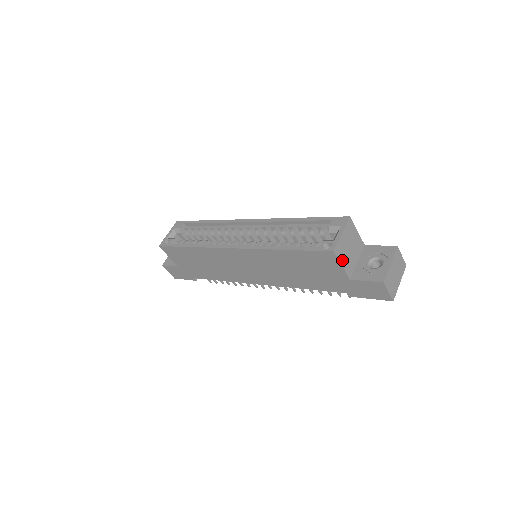
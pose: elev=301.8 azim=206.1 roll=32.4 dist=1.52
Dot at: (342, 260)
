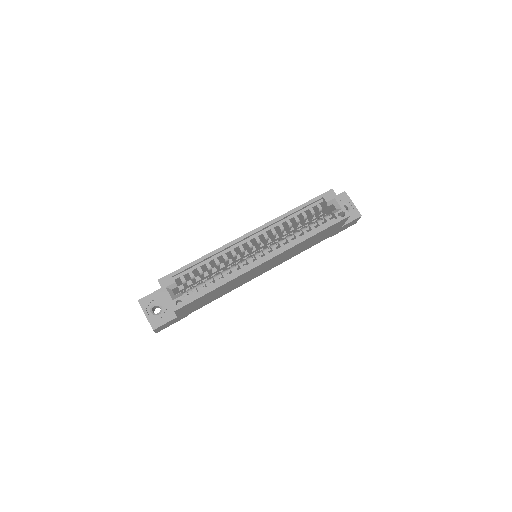
Dot at: occluded
